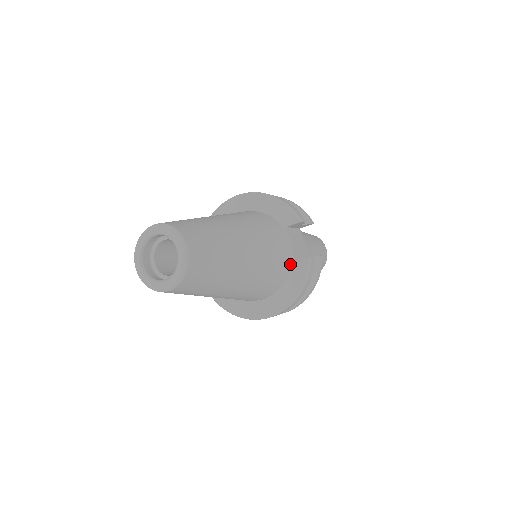
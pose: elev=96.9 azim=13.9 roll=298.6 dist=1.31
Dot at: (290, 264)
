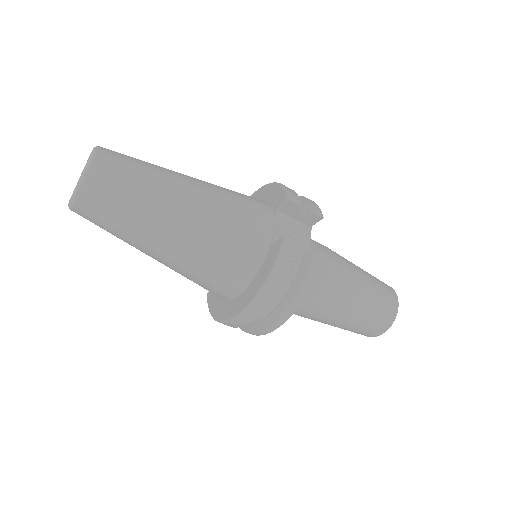
Dot at: (267, 248)
